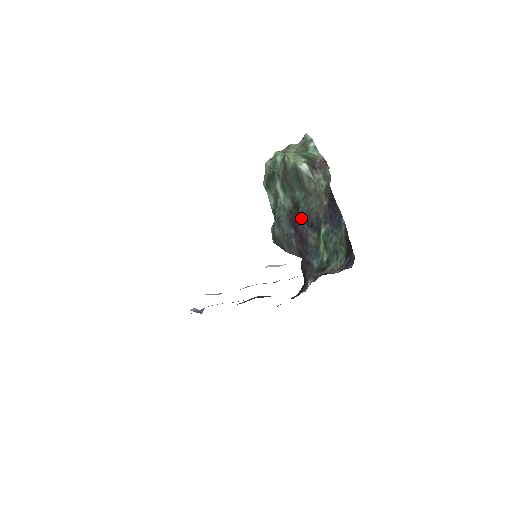
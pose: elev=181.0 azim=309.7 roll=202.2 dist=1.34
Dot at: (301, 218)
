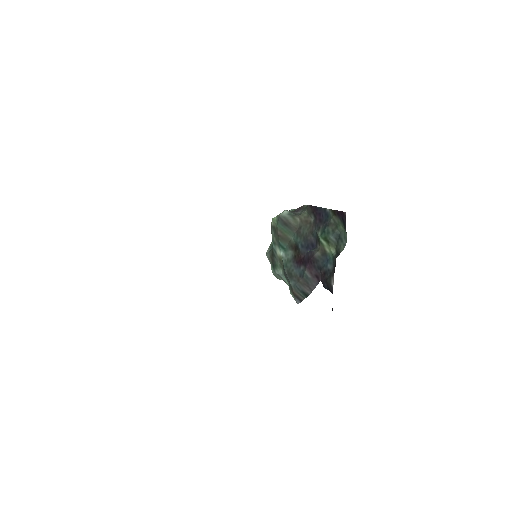
Dot at: (303, 250)
